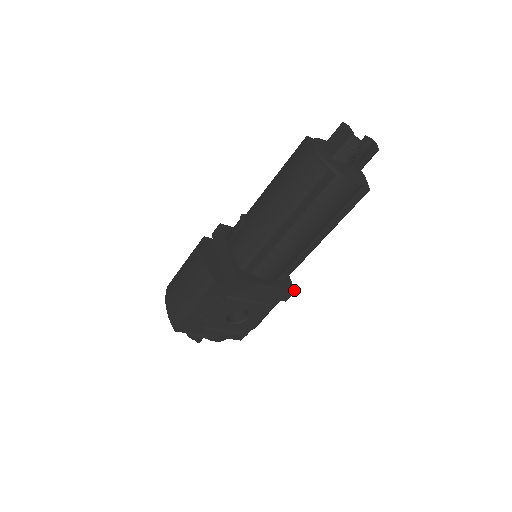
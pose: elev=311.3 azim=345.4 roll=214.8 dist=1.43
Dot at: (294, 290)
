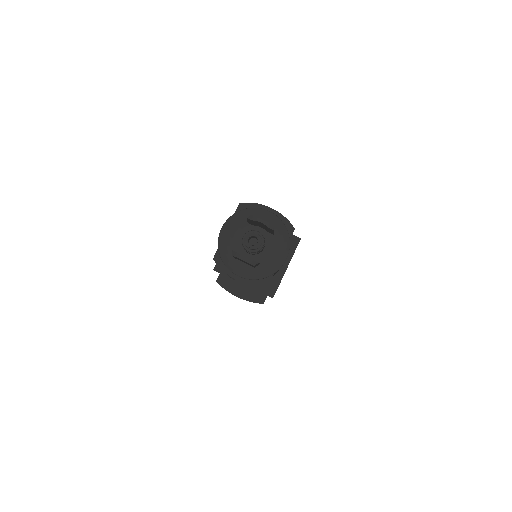
Dot at: (299, 239)
